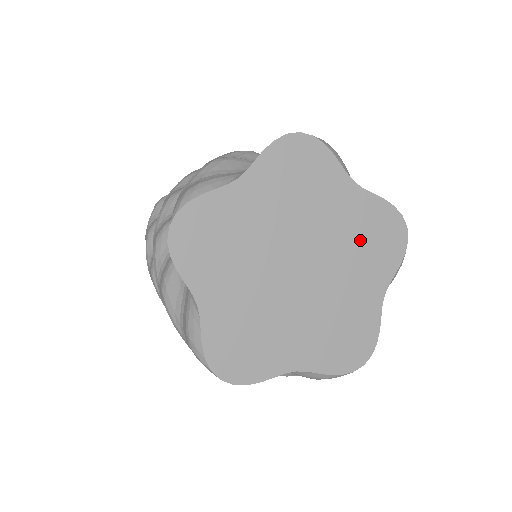
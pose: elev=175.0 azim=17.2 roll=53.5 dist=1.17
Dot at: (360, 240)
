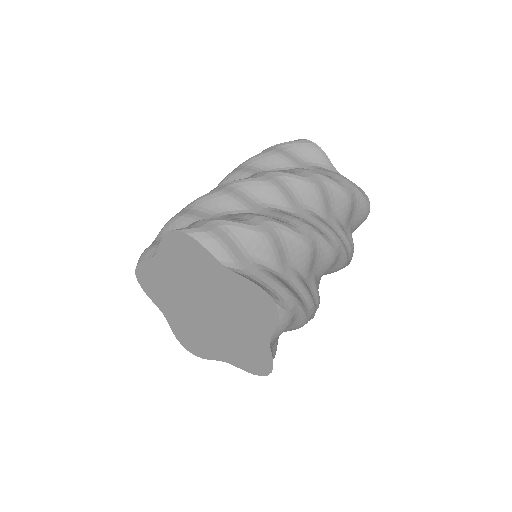
Dot at: (240, 303)
